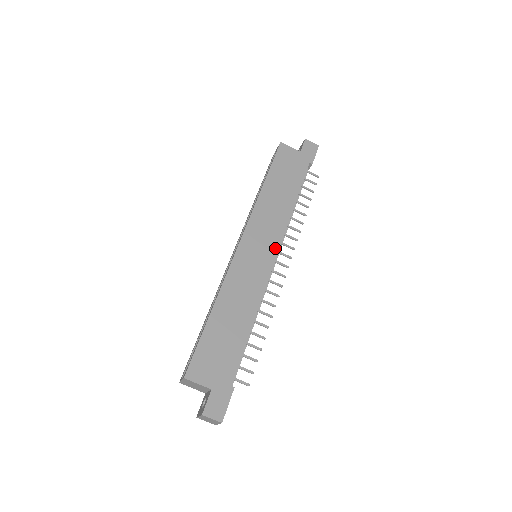
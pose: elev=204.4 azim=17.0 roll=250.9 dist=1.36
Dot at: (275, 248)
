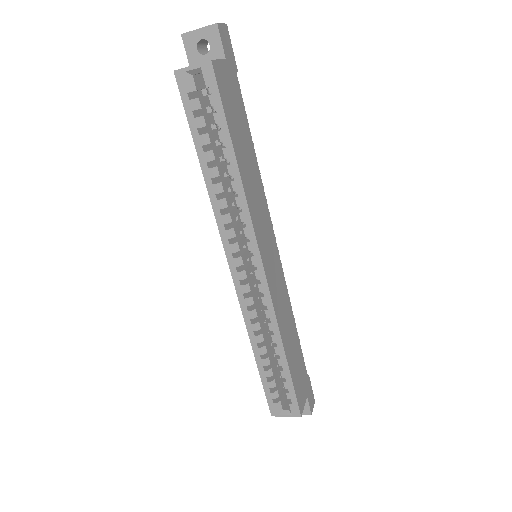
Dot at: (273, 235)
